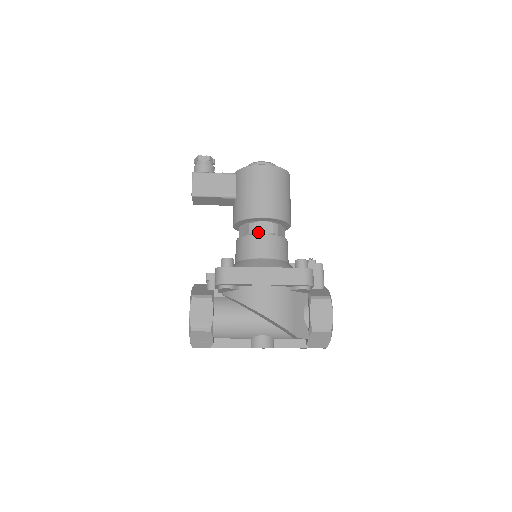
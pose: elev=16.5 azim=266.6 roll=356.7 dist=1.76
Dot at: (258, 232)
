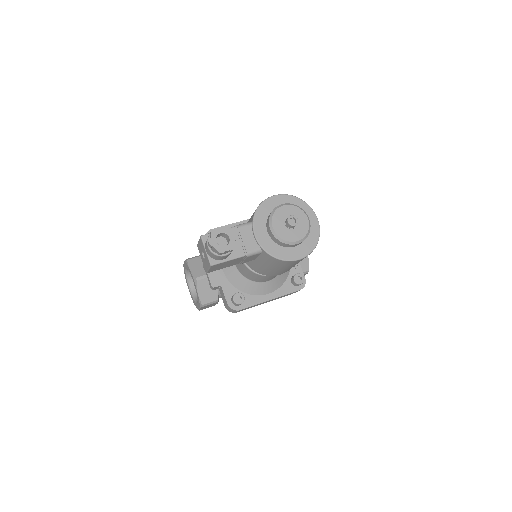
Dot at: occluded
